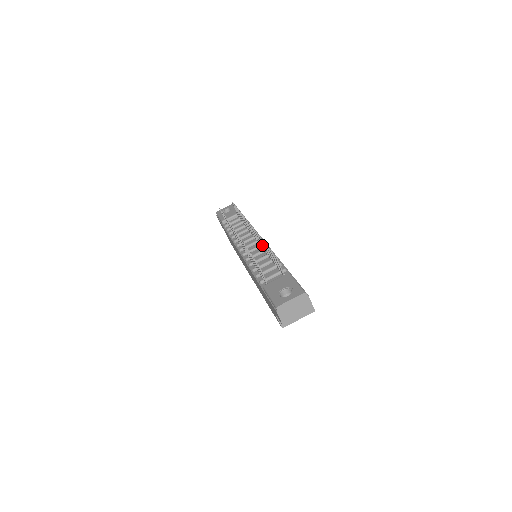
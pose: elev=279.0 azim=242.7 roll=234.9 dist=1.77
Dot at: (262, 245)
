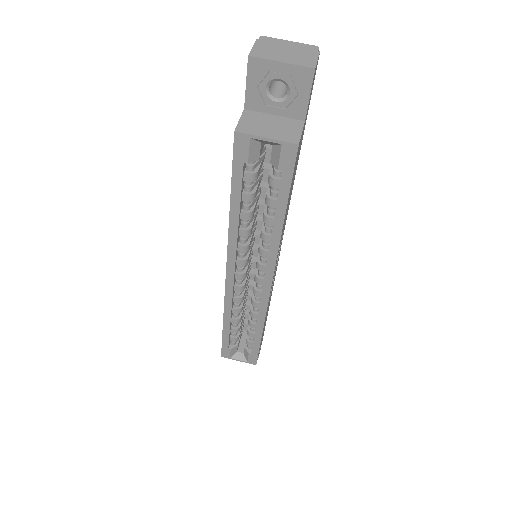
Dot at: occluded
